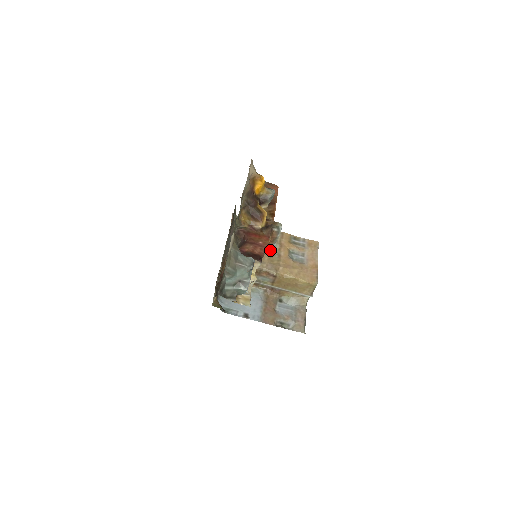
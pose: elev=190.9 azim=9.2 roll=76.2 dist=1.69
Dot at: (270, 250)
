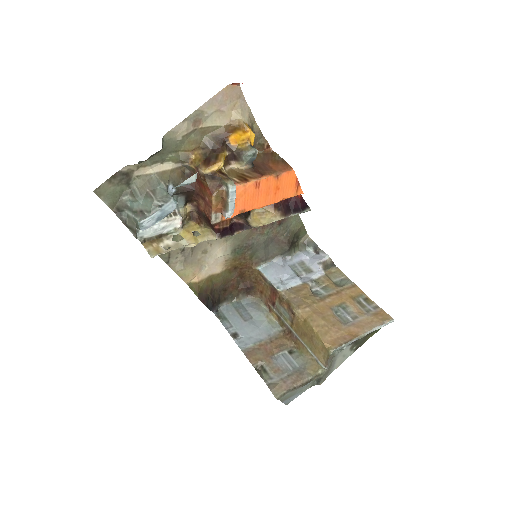
Dot at: (319, 290)
